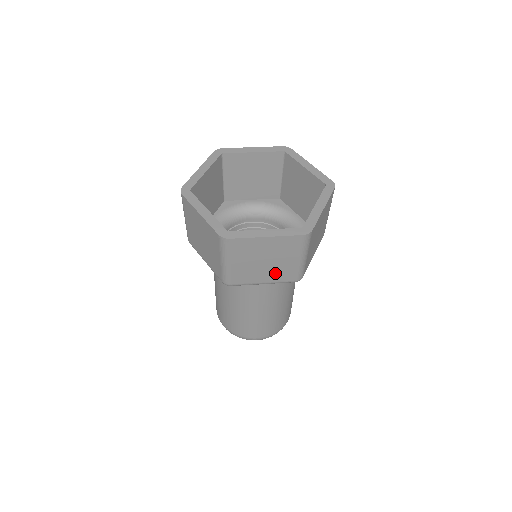
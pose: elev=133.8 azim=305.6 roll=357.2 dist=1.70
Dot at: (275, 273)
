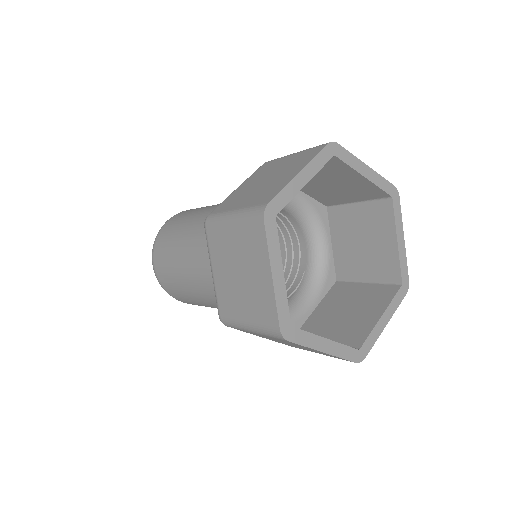
Dot at: occluded
